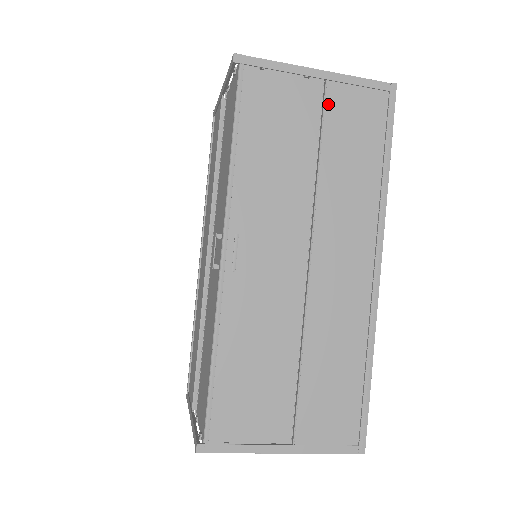
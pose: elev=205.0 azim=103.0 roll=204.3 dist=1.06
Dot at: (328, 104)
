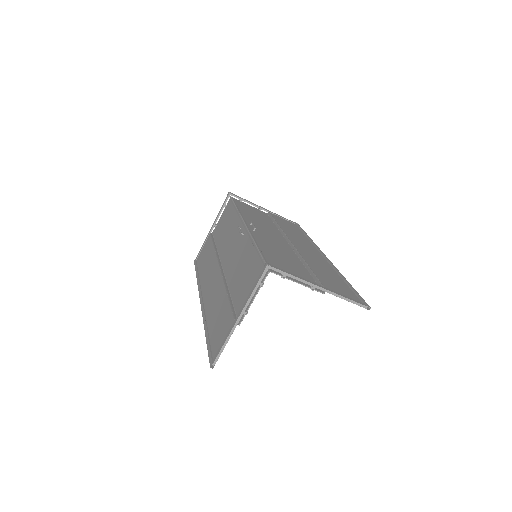
Dot at: (273, 216)
